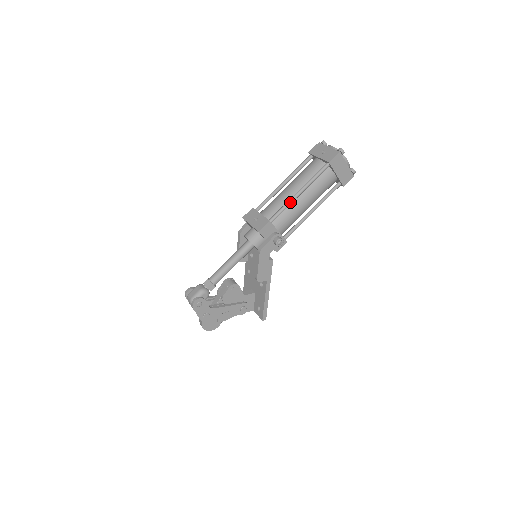
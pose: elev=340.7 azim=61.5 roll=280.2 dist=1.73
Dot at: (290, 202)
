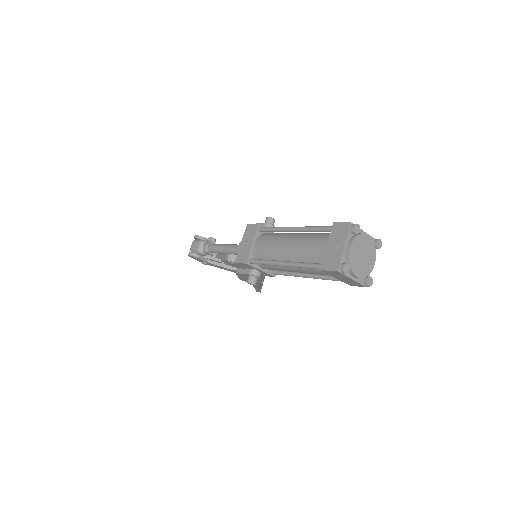
Dot at: (271, 264)
